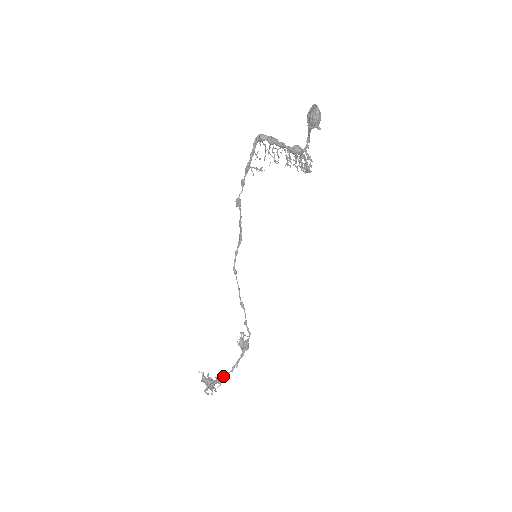
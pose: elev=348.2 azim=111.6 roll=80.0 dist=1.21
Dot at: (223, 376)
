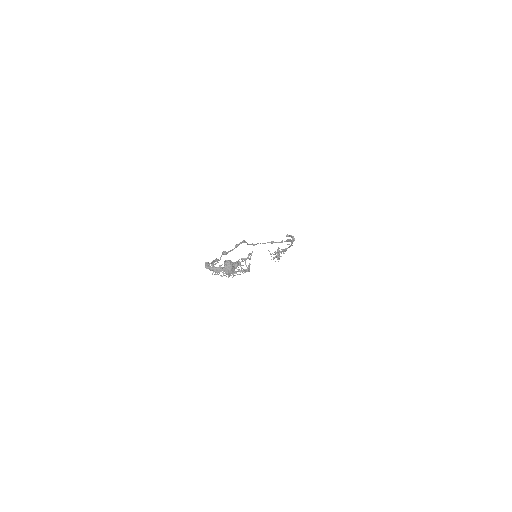
Dot at: (286, 248)
